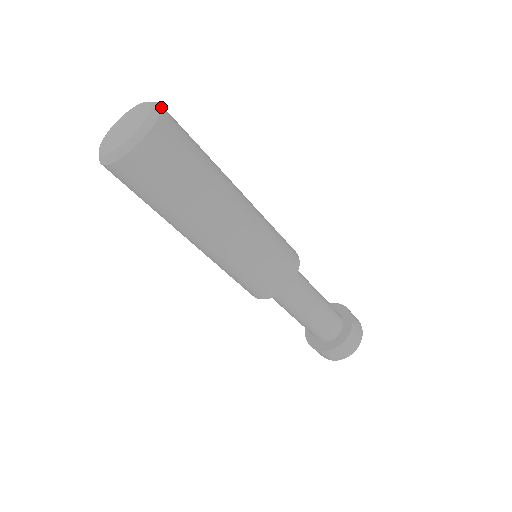
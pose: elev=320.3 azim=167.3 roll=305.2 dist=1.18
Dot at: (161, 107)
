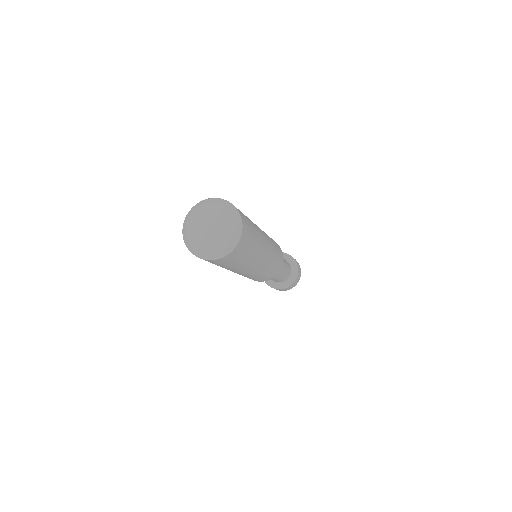
Dot at: (231, 252)
